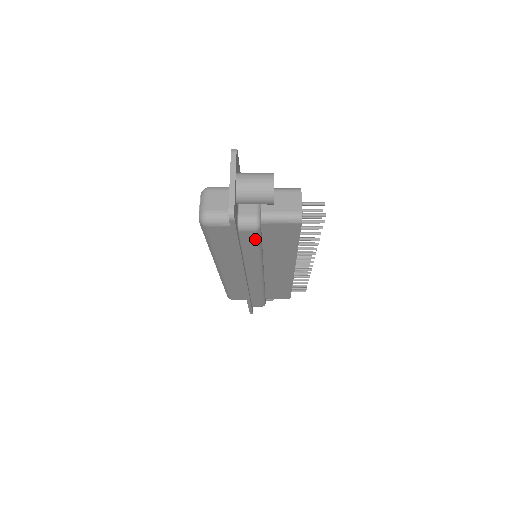
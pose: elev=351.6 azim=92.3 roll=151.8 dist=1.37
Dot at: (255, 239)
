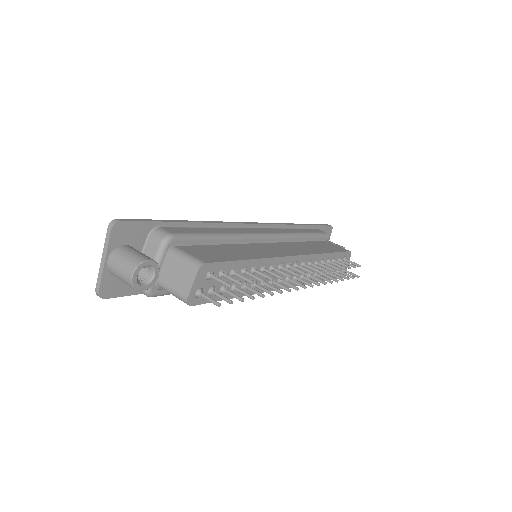
Dot at: (167, 293)
